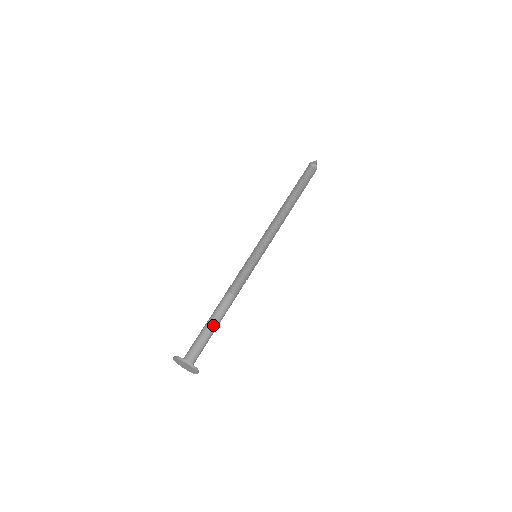
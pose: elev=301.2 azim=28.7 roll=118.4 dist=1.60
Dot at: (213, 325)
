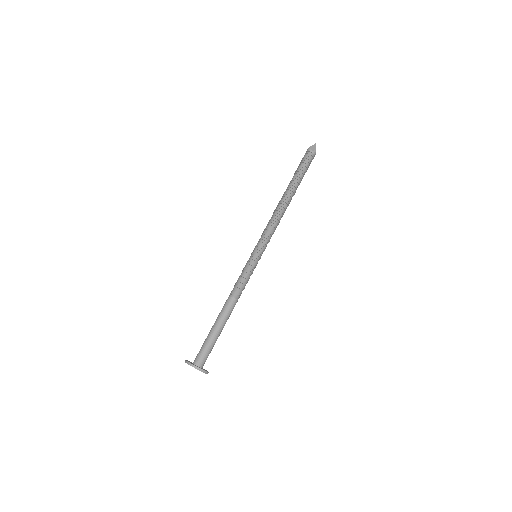
Dot at: (220, 330)
